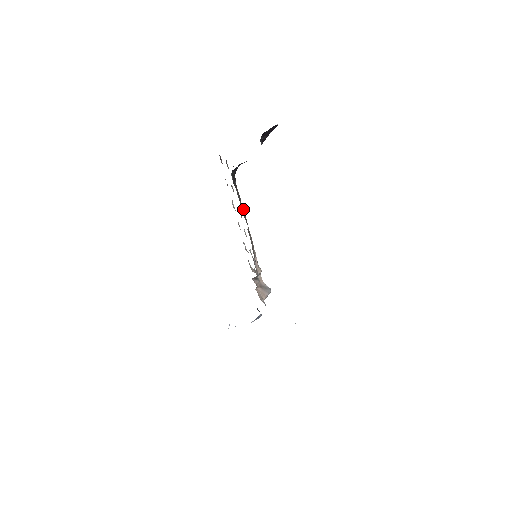
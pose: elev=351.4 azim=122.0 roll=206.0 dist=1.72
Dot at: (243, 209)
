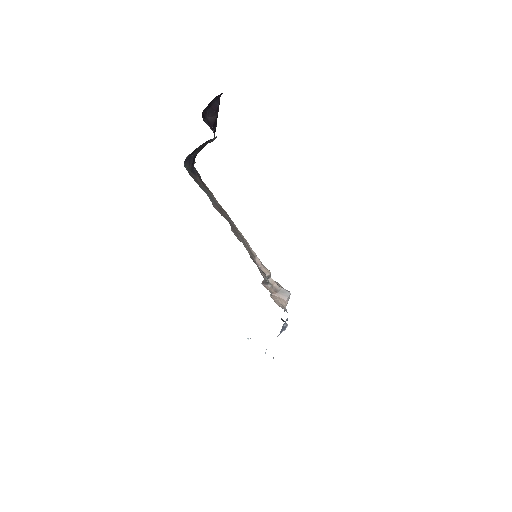
Dot at: (221, 206)
